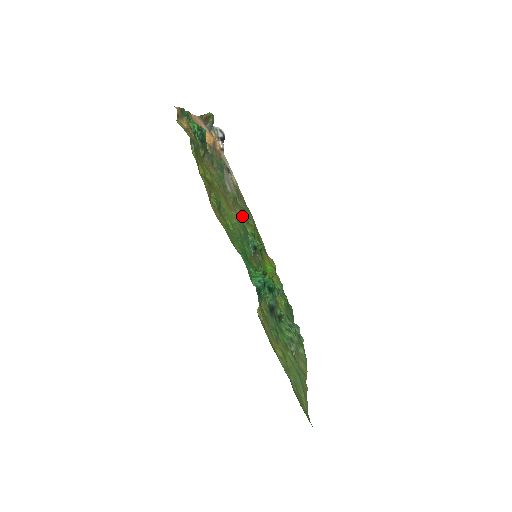
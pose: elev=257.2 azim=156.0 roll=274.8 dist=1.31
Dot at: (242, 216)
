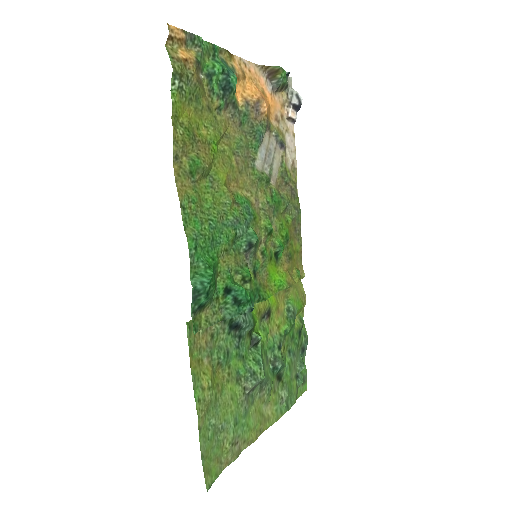
Dot at: (264, 203)
